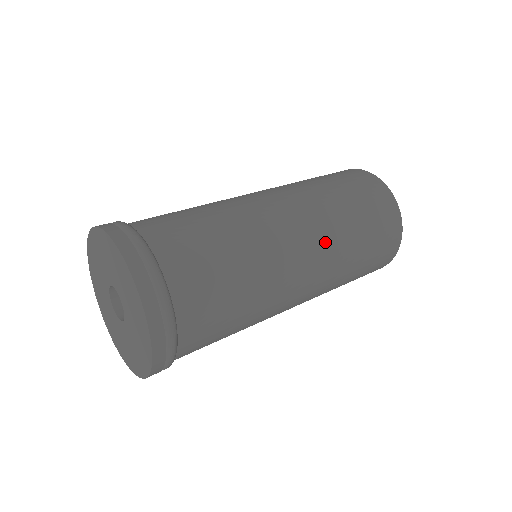
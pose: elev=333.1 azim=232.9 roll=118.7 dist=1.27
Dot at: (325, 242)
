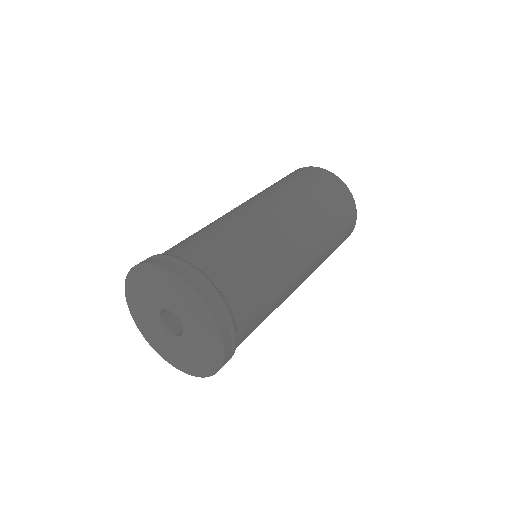
Dot at: (316, 246)
